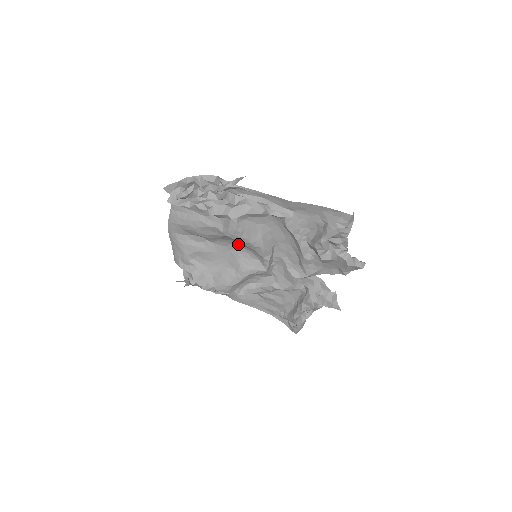
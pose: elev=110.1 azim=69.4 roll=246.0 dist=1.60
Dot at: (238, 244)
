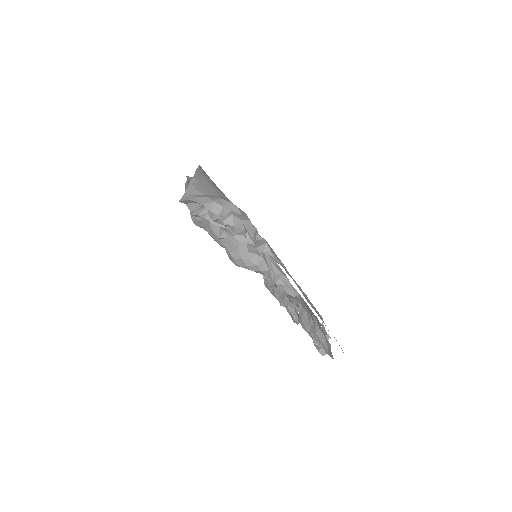
Dot at: occluded
